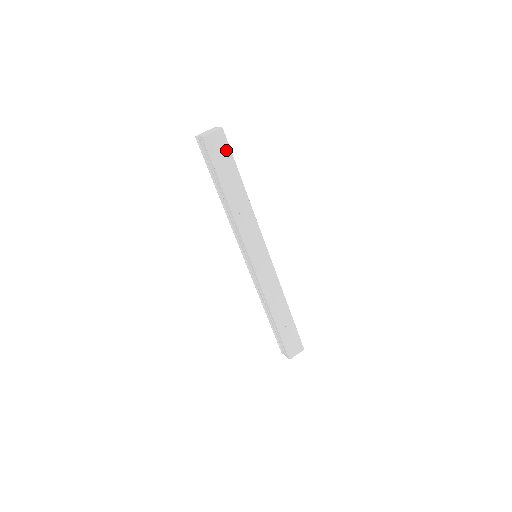
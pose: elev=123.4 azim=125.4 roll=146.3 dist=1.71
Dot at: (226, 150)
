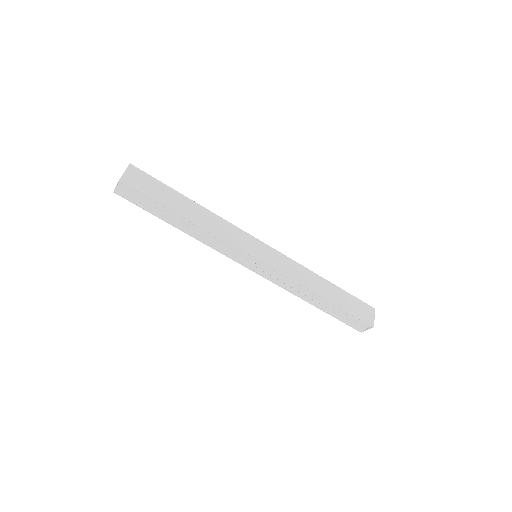
Dot at: (149, 179)
